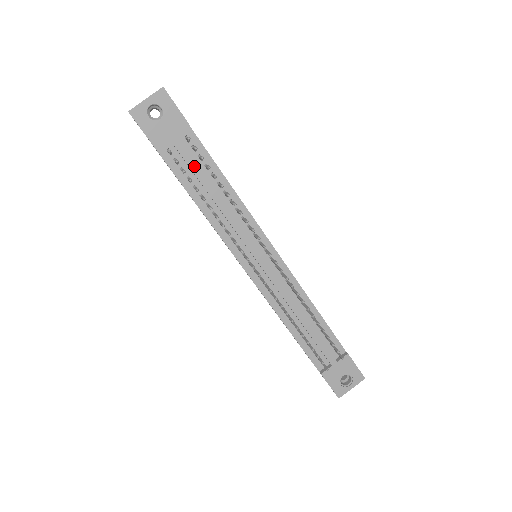
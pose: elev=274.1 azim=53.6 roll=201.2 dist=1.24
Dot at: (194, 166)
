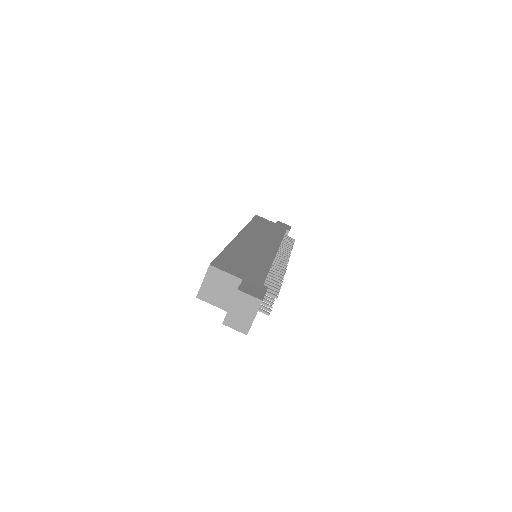
Dot at: occluded
